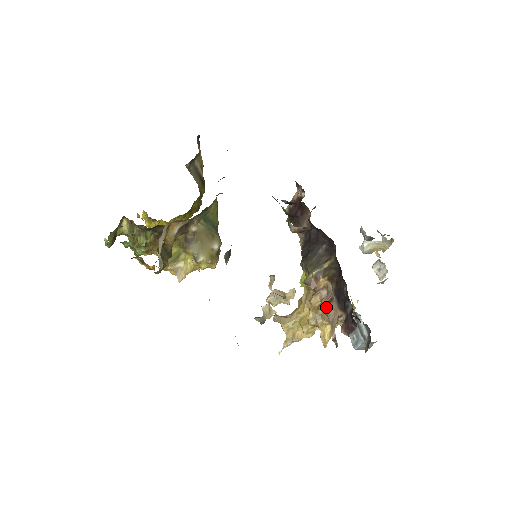
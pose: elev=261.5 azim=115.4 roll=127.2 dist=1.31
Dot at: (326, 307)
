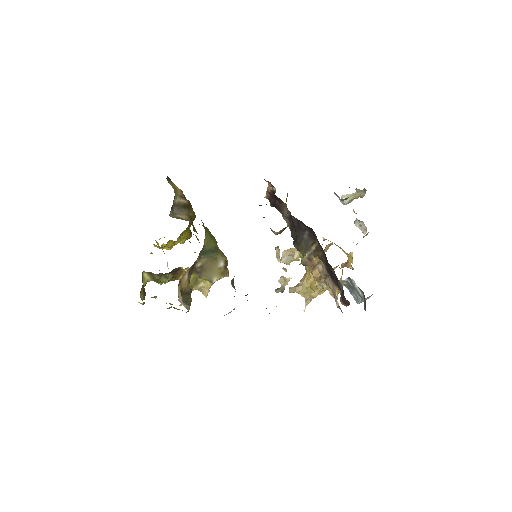
Dot at: (325, 279)
